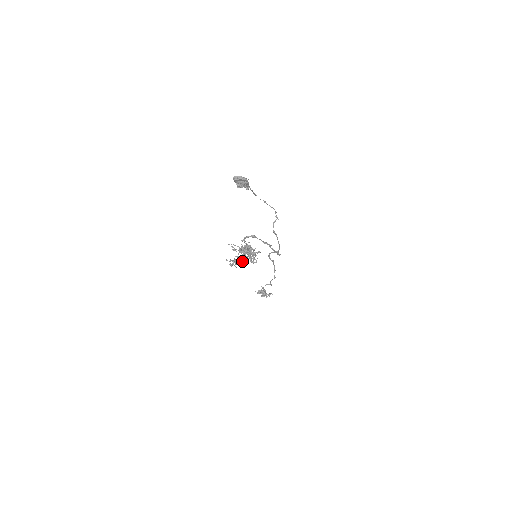
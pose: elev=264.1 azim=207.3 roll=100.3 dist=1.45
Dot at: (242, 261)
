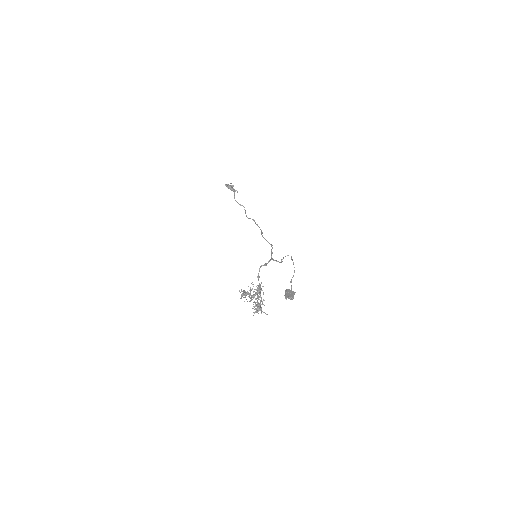
Dot at: (251, 300)
